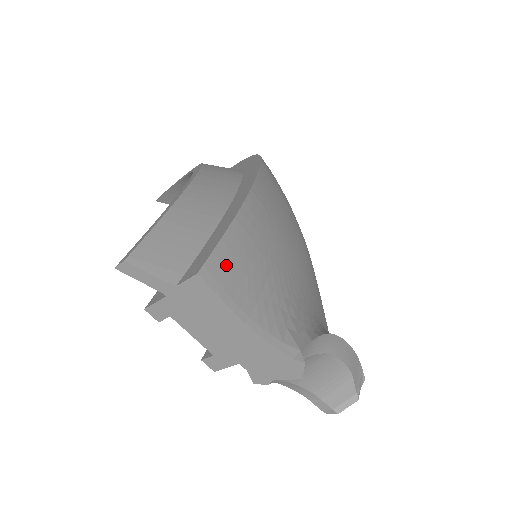
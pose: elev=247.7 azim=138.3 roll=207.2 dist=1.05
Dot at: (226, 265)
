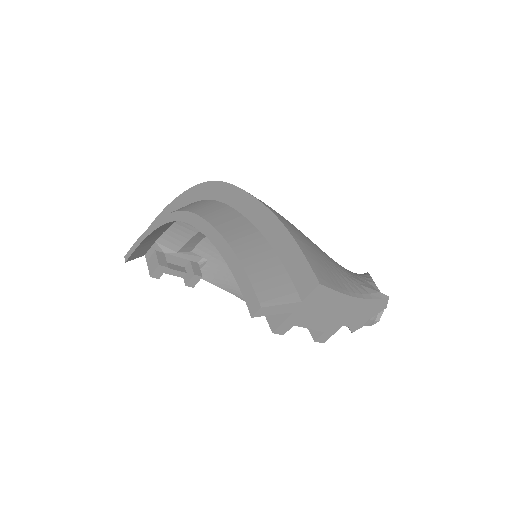
Dot at: (318, 269)
